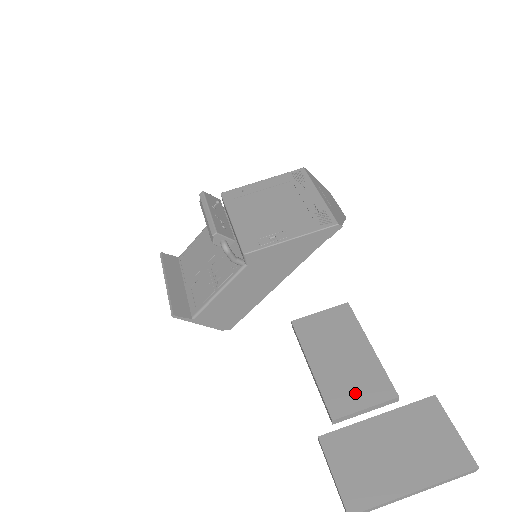
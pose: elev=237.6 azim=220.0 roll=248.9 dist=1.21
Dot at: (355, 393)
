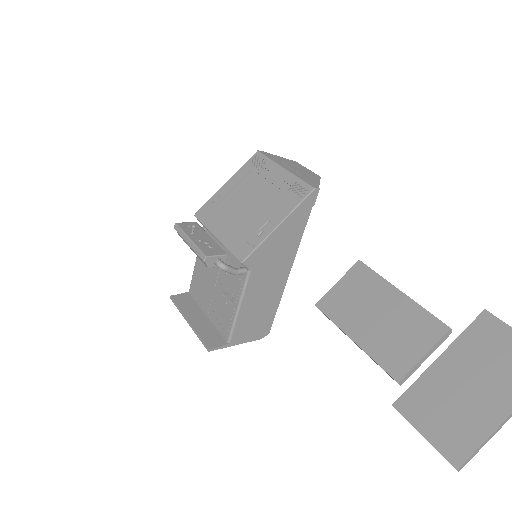
Dot at: (407, 345)
